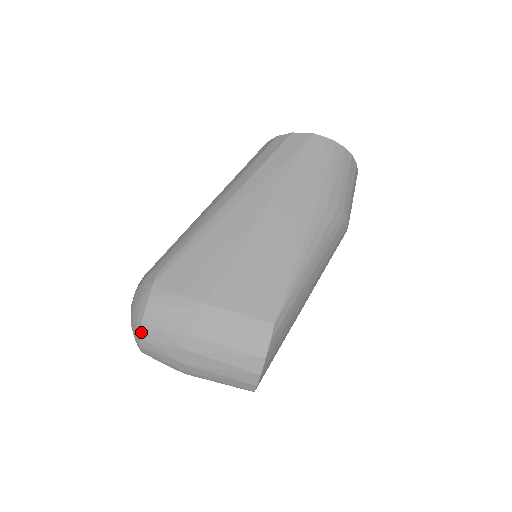
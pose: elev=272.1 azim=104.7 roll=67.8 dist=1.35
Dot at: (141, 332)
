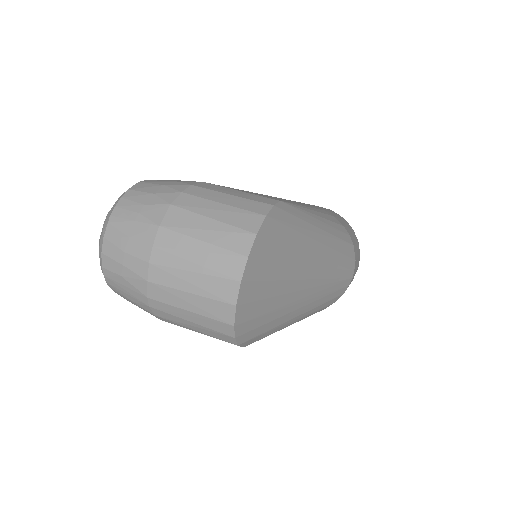
Dot at: (120, 200)
